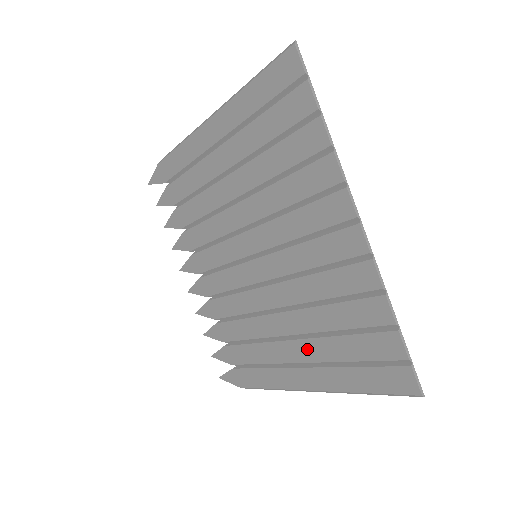
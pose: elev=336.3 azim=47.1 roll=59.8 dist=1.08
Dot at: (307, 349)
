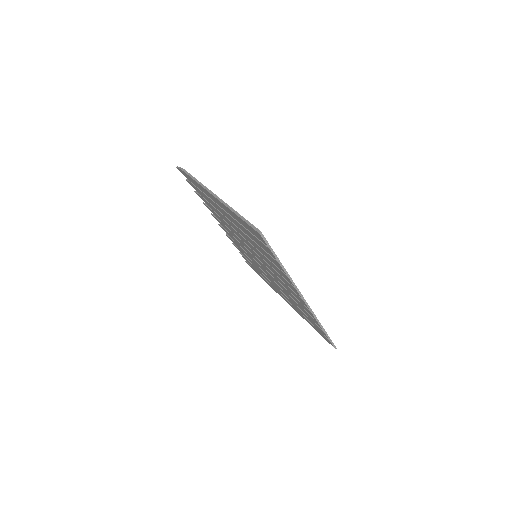
Dot at: (288, 299)
